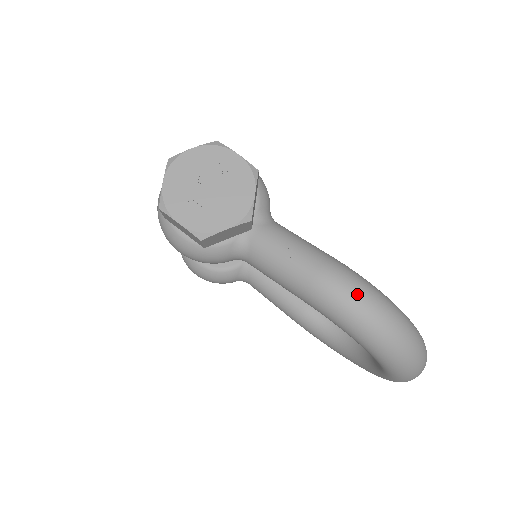
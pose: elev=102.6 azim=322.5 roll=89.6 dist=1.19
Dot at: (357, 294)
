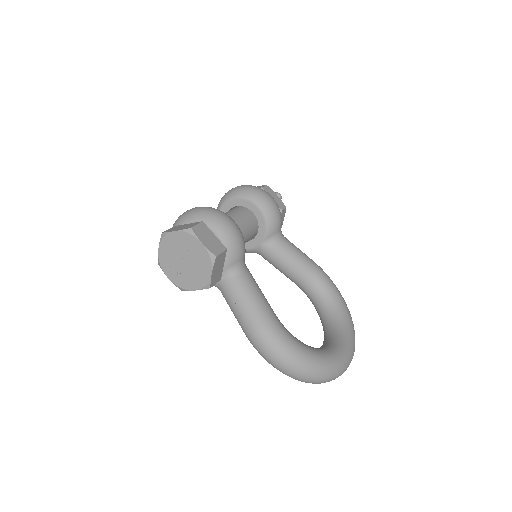
Dot at: (269, 351)
